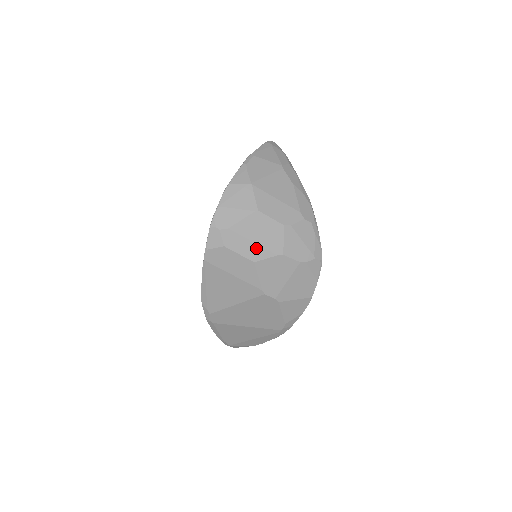
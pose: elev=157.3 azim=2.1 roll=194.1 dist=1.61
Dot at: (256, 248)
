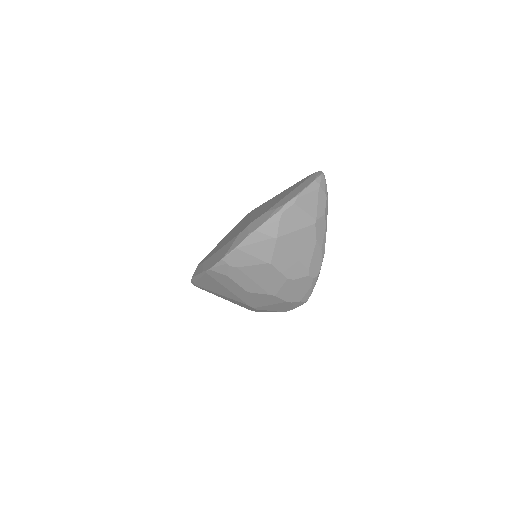
Dot at: (254, 285)
